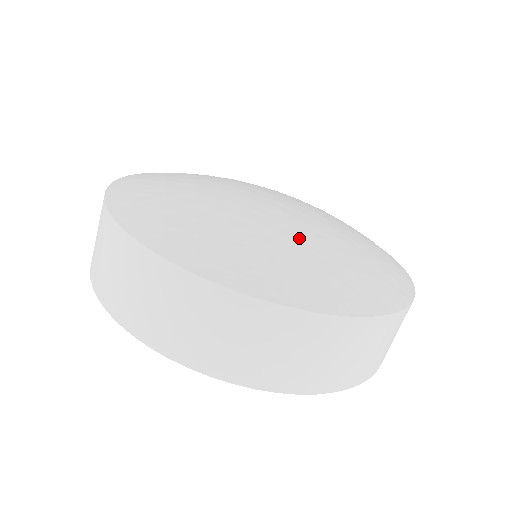
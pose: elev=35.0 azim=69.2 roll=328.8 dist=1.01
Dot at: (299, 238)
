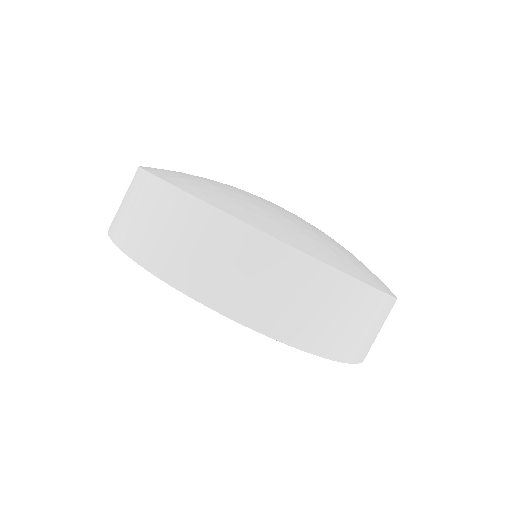
Dot at: (326, 235)
